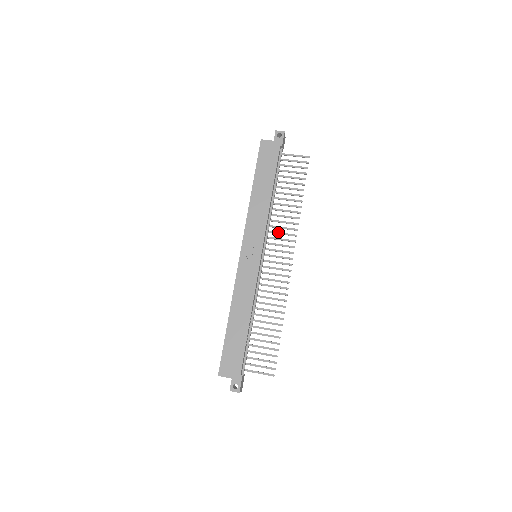
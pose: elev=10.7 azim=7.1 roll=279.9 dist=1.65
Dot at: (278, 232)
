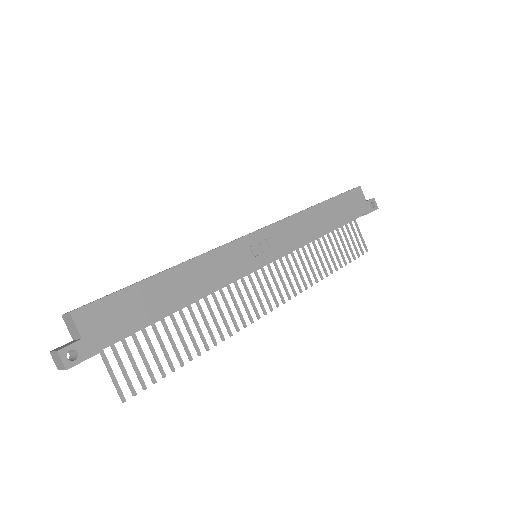
Dot at: occluded
